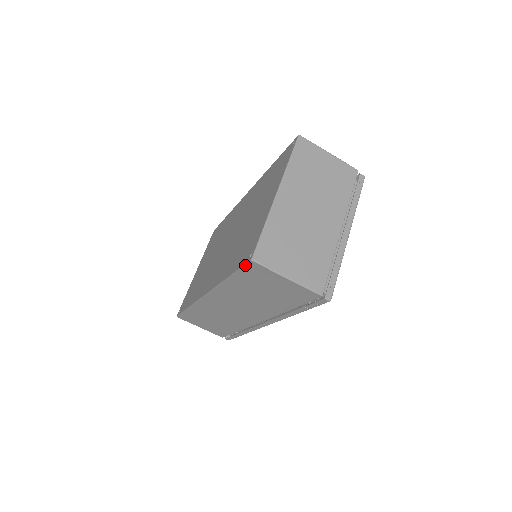
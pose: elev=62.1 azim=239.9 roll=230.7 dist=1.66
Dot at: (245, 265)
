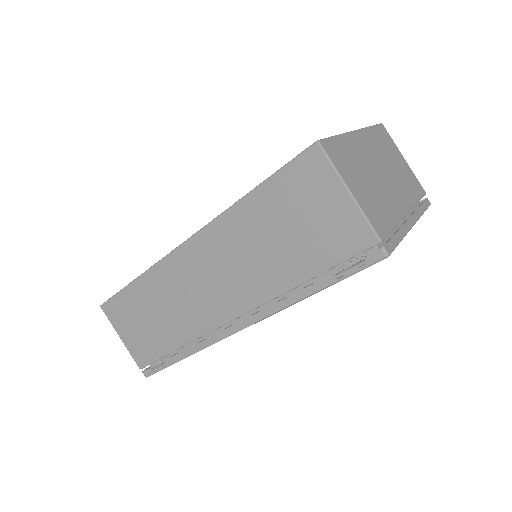
Dot at: (299, 154)
